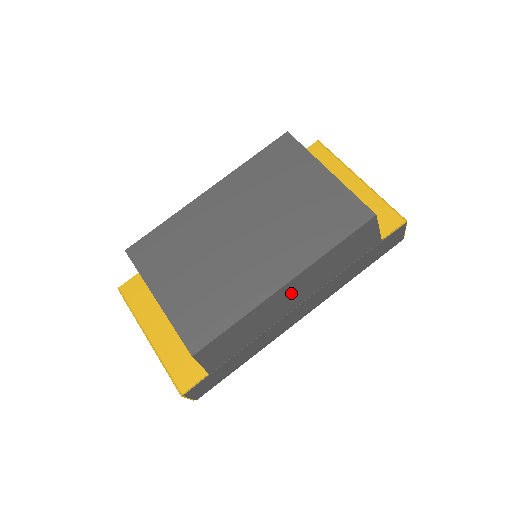
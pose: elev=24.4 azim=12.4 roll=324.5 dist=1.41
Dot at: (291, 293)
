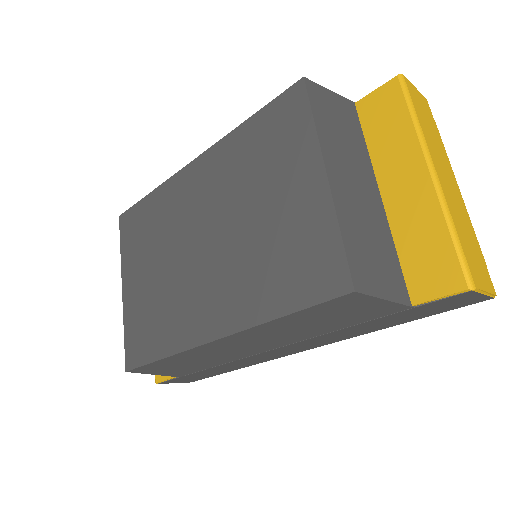
Dot at: (239, 344)
